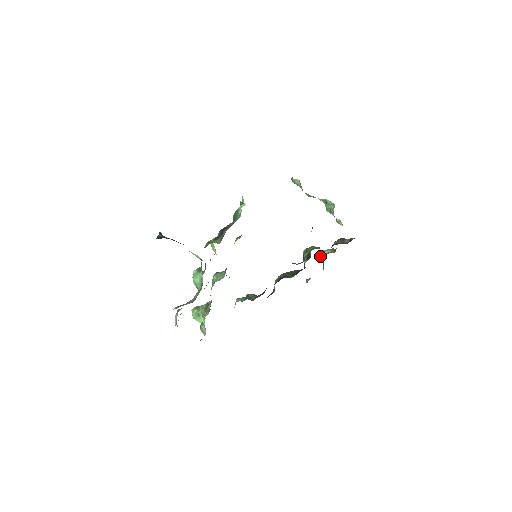
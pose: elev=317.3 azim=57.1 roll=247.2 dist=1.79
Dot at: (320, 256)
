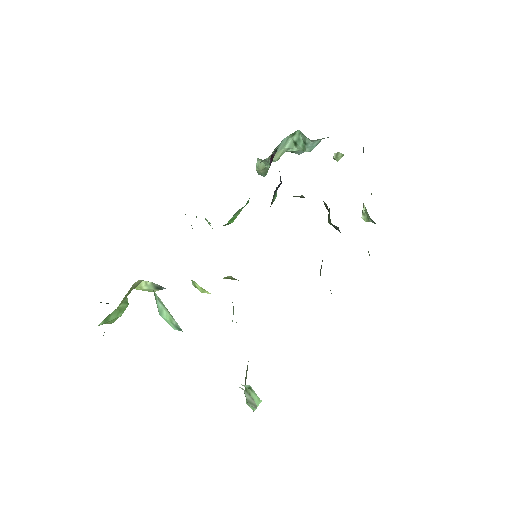
Dot at: occluded
